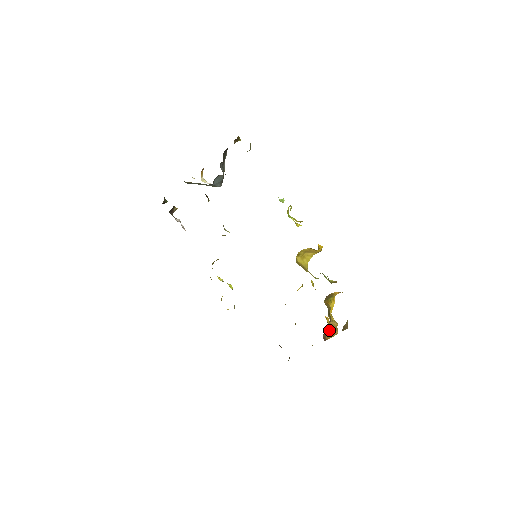
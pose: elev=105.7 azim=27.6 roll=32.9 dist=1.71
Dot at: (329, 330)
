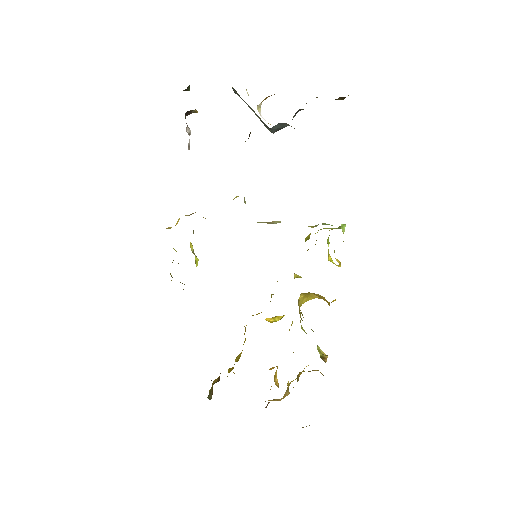
Dot at: occluded
